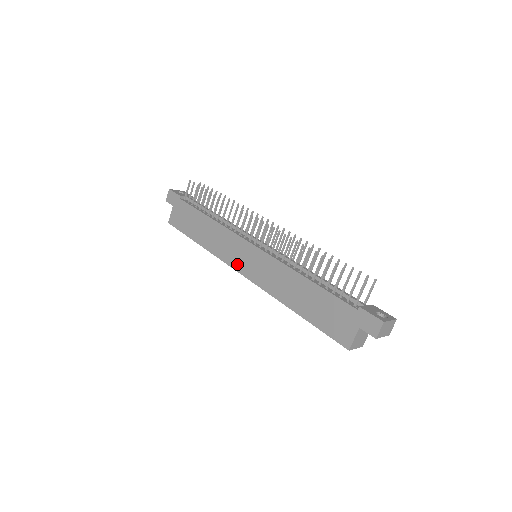
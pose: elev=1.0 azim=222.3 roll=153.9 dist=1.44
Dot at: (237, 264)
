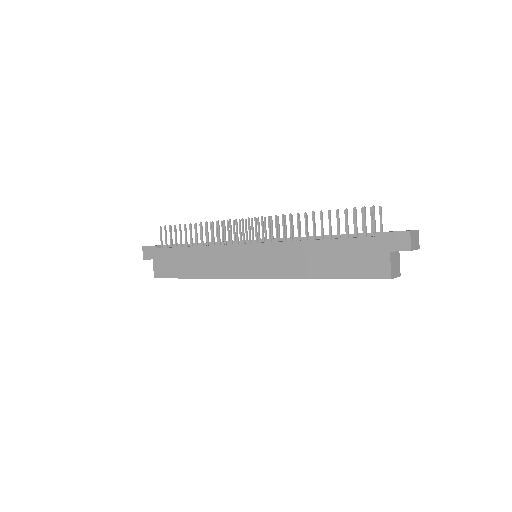
Dot at: (241, 272)
